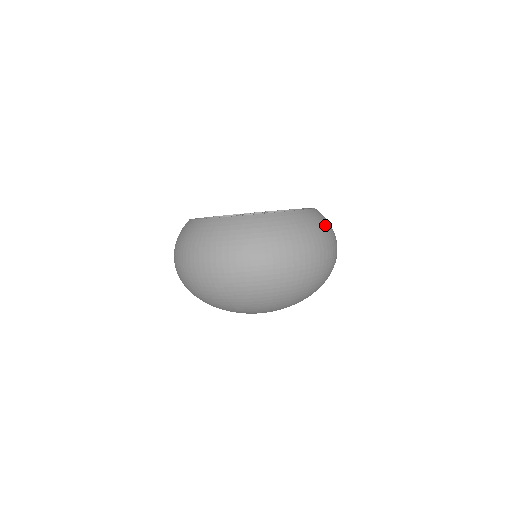
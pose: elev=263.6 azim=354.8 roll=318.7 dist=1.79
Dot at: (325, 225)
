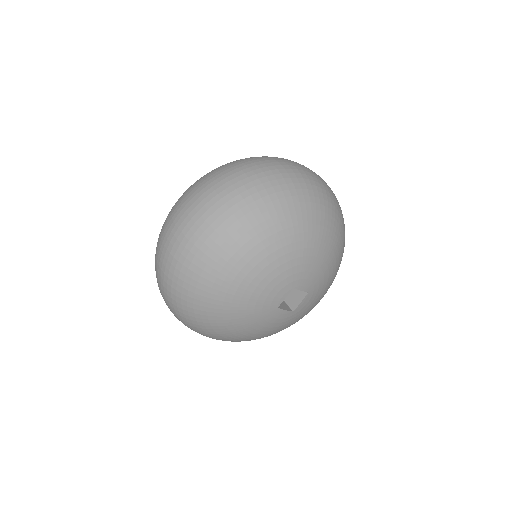
Dot at: occluded
